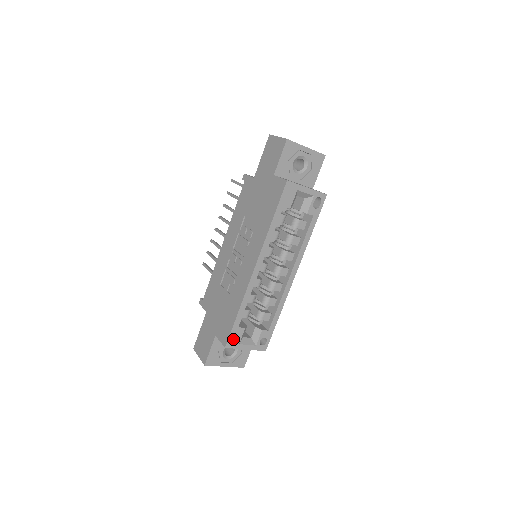
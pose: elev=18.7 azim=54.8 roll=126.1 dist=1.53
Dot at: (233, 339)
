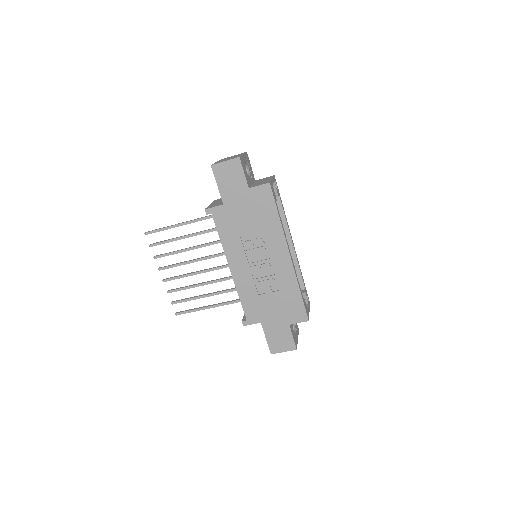
Dot at: (307, 312)
